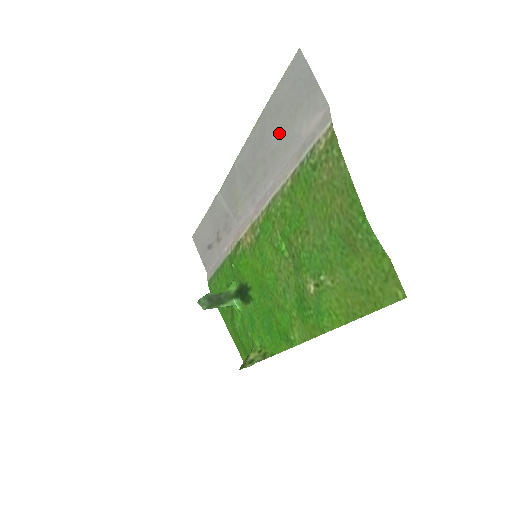
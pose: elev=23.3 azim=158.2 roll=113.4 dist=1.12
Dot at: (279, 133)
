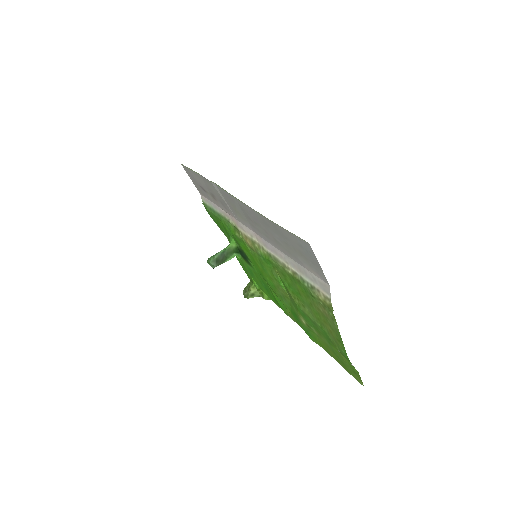
Dot at: (283, 242)
